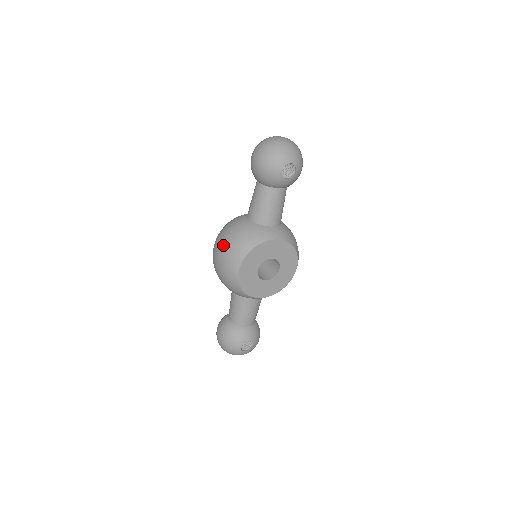
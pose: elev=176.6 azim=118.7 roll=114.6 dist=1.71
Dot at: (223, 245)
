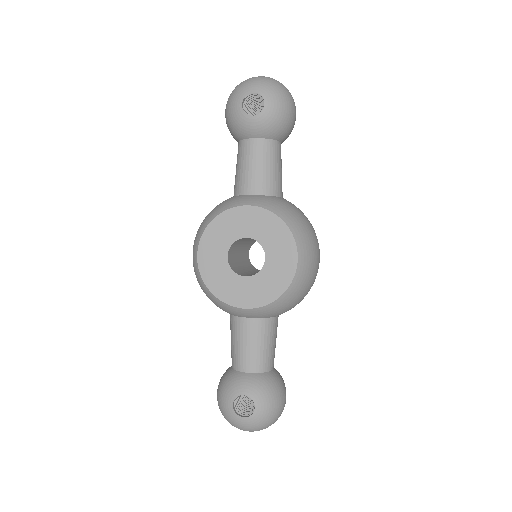
Dot at: occluded
